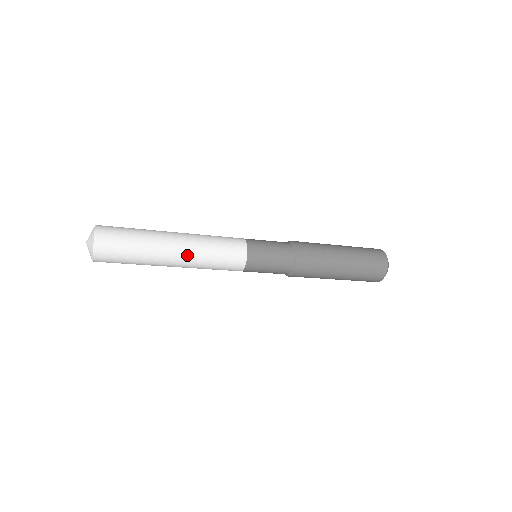
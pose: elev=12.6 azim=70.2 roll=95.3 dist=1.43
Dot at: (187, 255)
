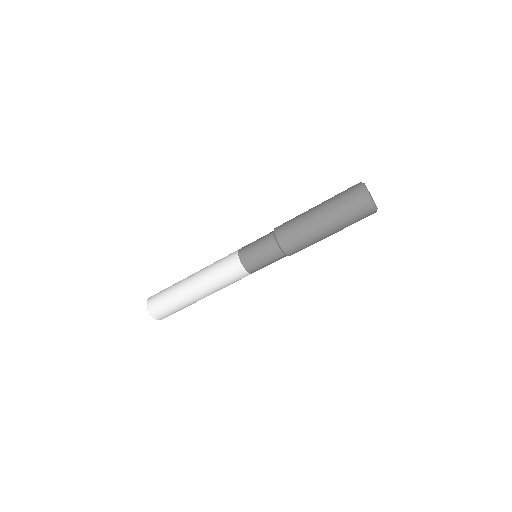
Dot at: (198, 275)
